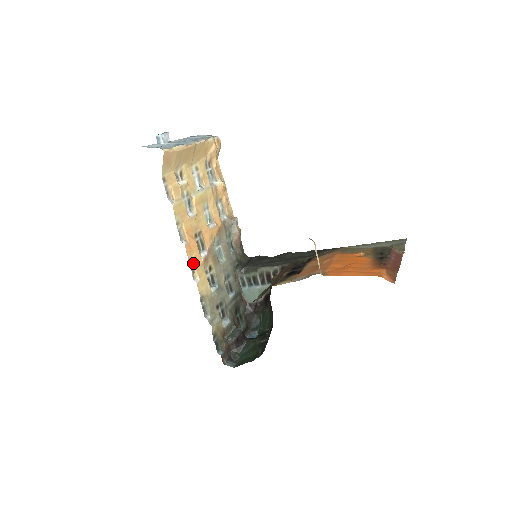
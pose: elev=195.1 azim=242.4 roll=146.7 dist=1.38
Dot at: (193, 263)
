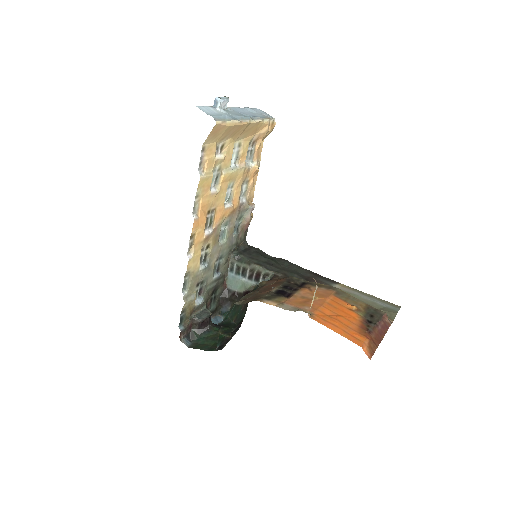
Dot at: (194, 238)
